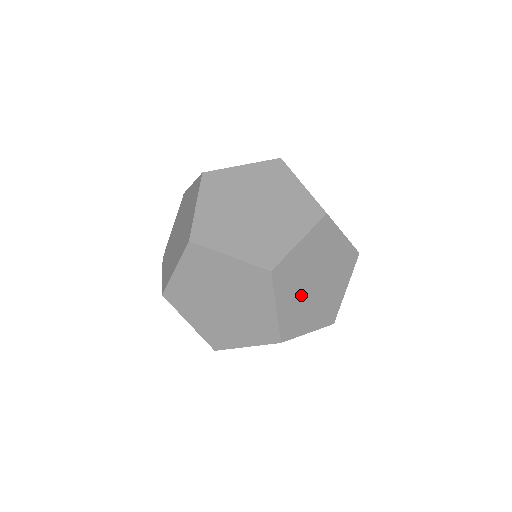
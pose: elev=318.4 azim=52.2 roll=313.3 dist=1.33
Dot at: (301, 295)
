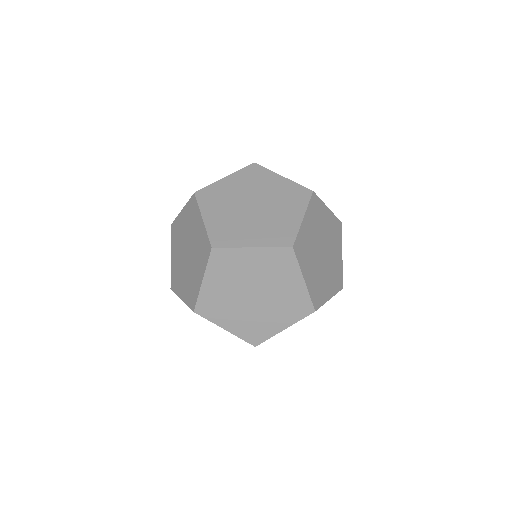
Dot at: (232, 292)
